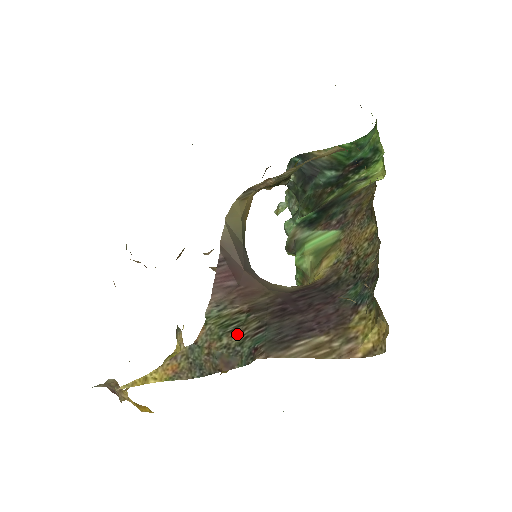
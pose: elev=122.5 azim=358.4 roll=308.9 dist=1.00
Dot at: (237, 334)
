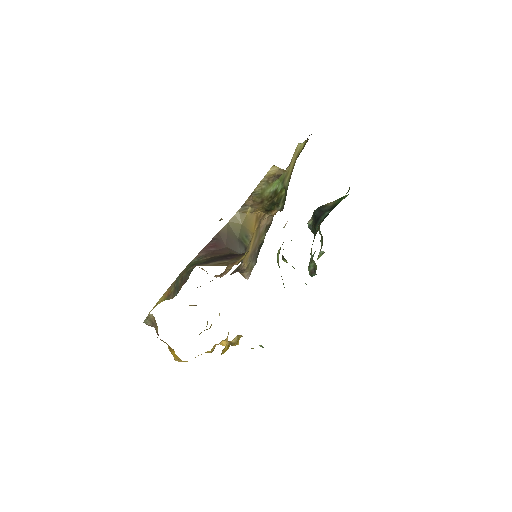
Dot at: occluded
